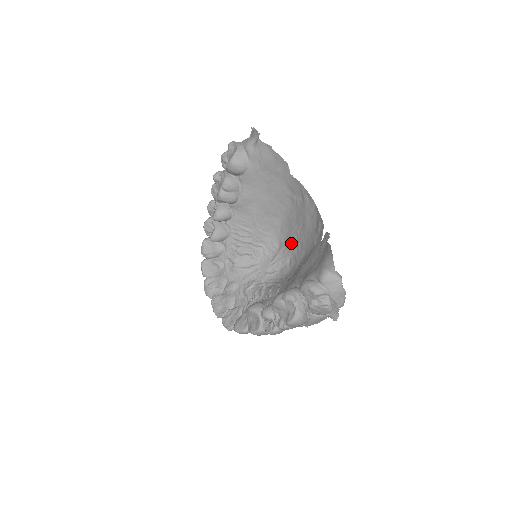
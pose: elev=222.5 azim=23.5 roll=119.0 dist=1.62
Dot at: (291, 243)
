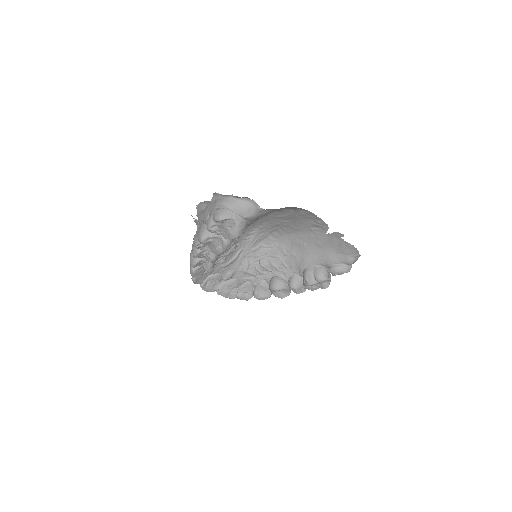
Dot at: (272, 226)
